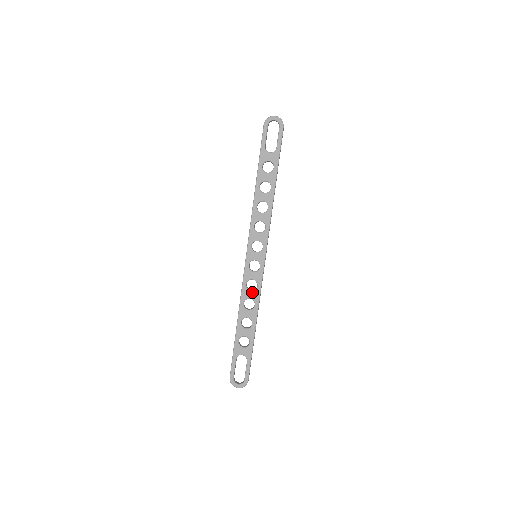
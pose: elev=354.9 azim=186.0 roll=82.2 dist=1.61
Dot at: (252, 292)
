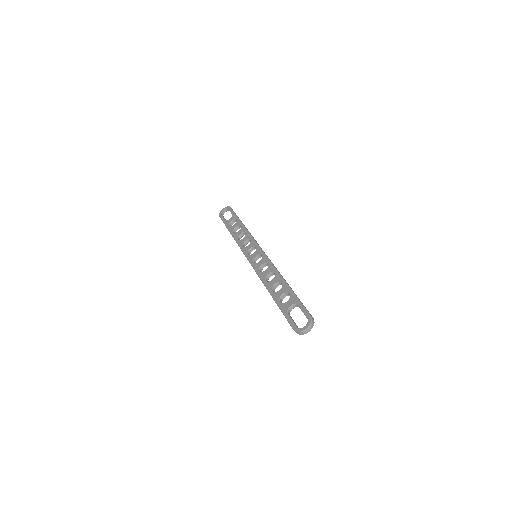
Dot at: (267, 270)
